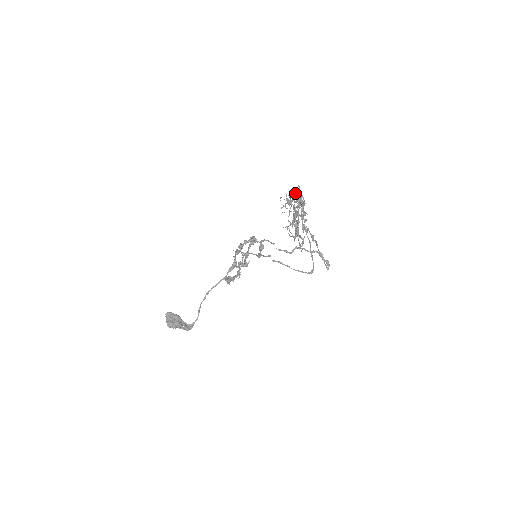
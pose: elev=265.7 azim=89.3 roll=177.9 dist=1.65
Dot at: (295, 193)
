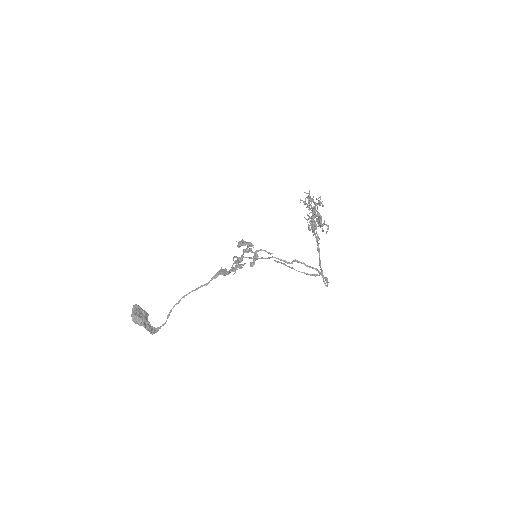
Dot at: occluded
